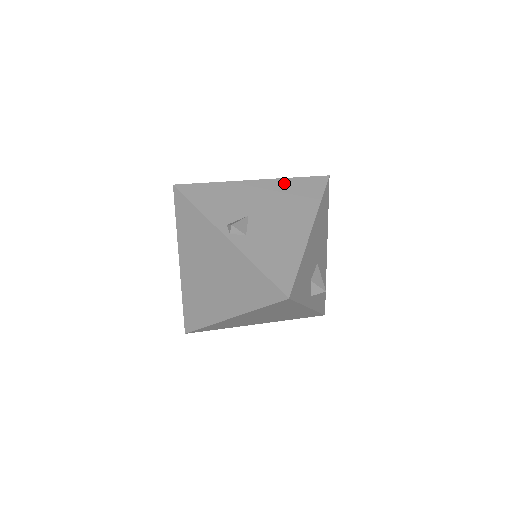
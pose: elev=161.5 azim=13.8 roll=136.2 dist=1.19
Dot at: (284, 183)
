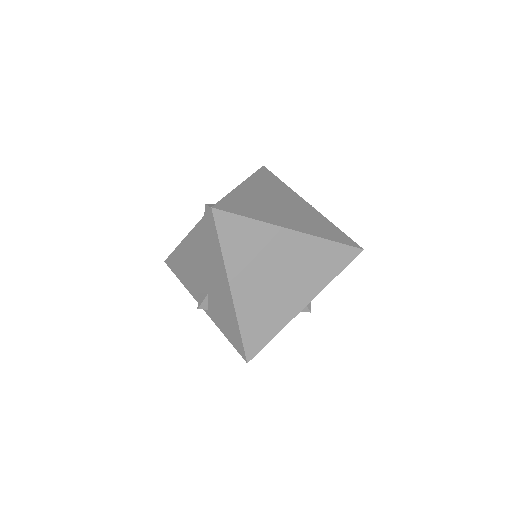
Dot at: occluded
